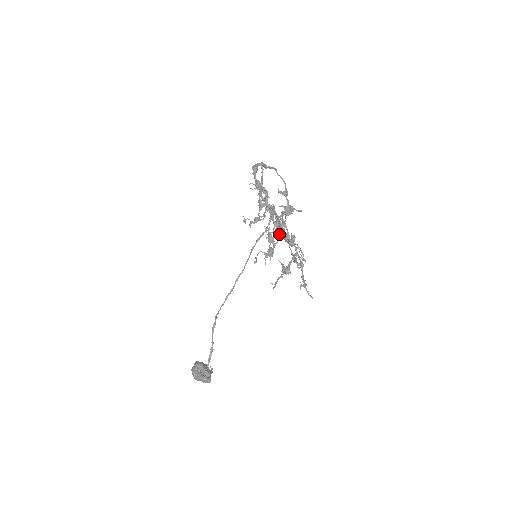
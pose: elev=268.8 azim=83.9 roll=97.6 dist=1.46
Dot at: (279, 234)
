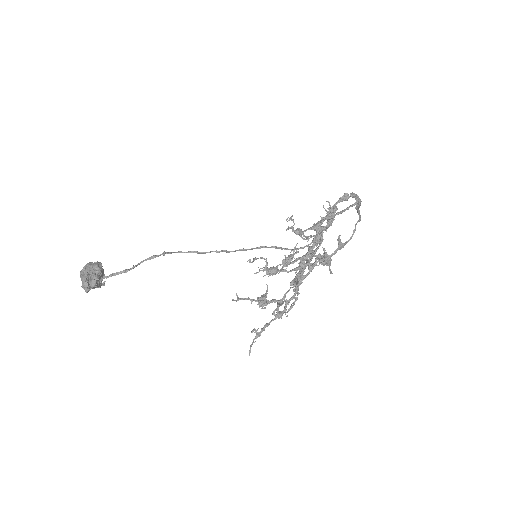
Dot at: (299, 268)
